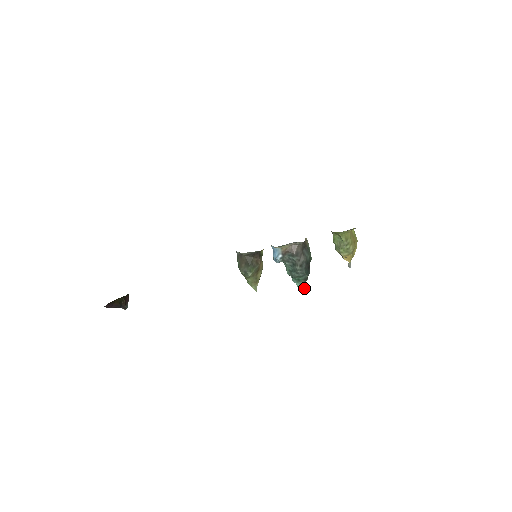
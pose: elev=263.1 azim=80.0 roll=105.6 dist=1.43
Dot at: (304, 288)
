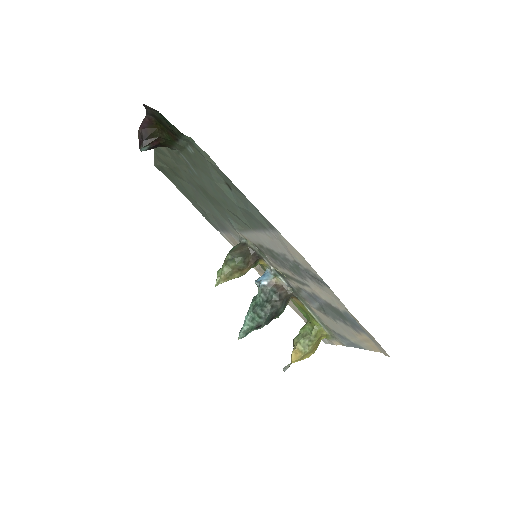
Dot at: (246, 333)
